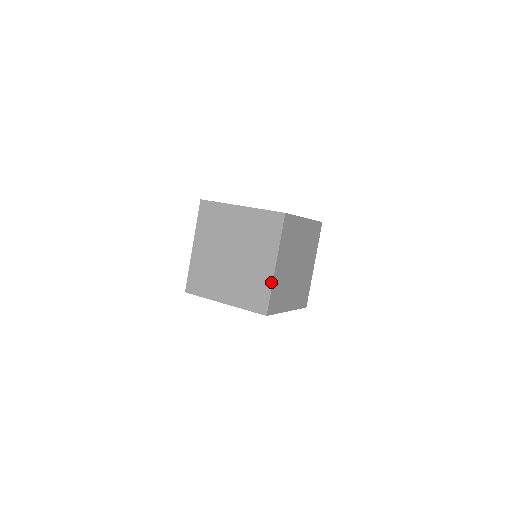
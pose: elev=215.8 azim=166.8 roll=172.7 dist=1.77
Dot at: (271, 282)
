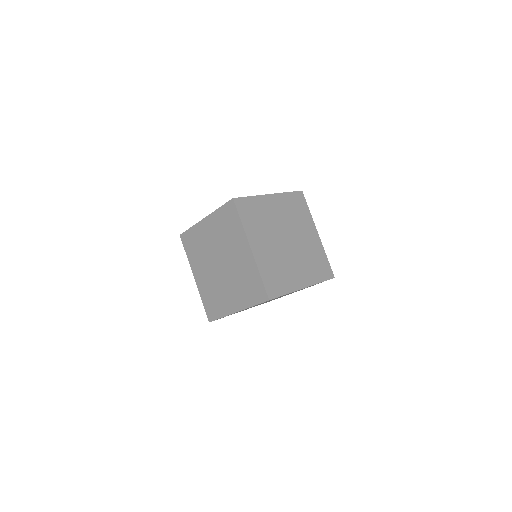
Dot at: (256, 267)
